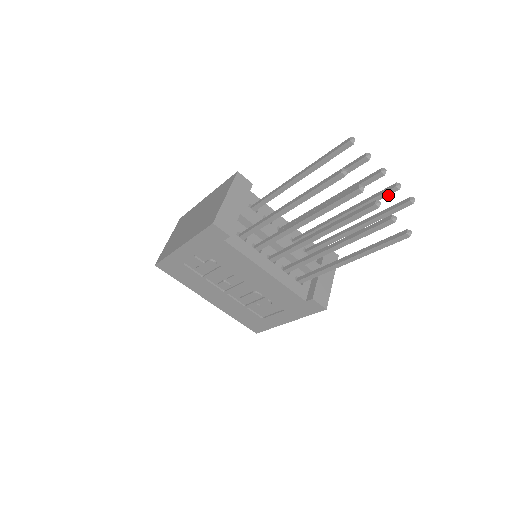
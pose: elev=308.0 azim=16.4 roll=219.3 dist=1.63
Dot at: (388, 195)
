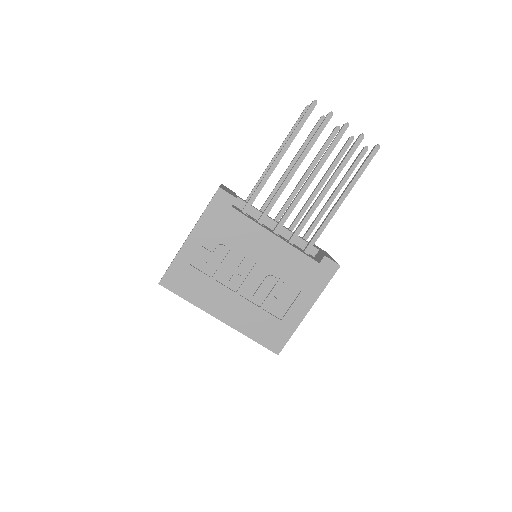
Dot at: occluded
